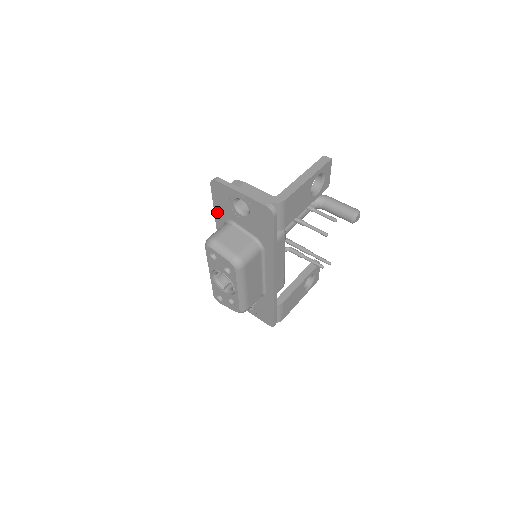
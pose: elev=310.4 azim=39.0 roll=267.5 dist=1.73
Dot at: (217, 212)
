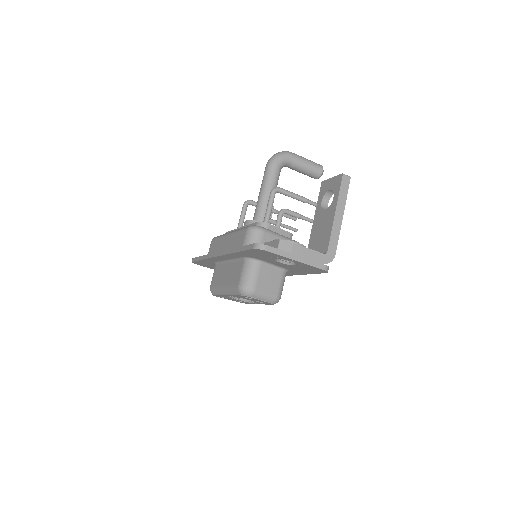
Dot at: (241, 254)
